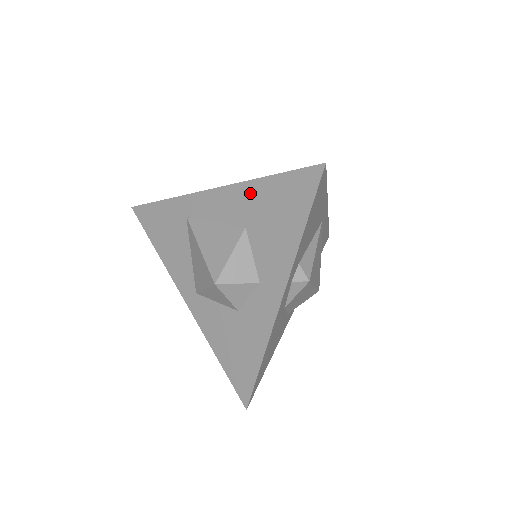
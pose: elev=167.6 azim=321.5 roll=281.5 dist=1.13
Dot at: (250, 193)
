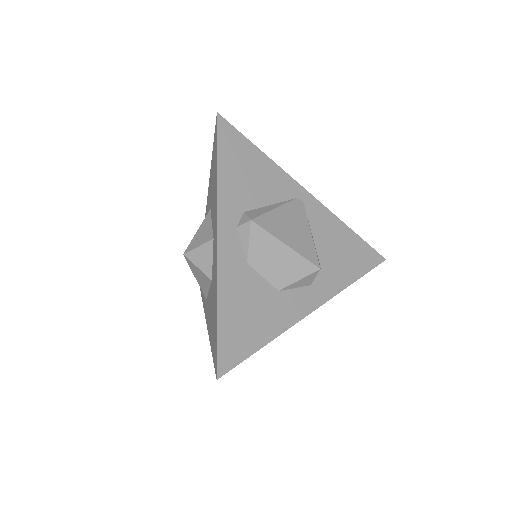
Dot at: (210, 183)
